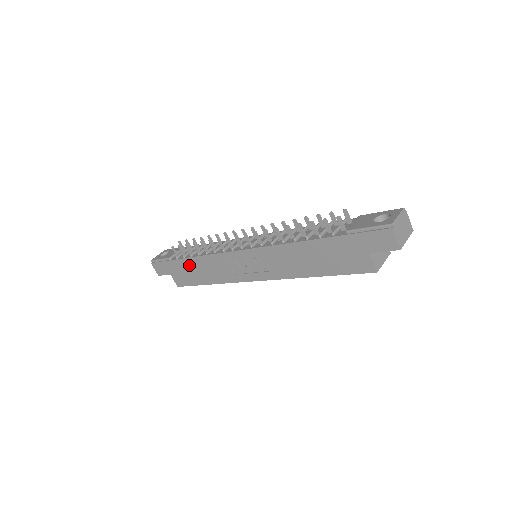
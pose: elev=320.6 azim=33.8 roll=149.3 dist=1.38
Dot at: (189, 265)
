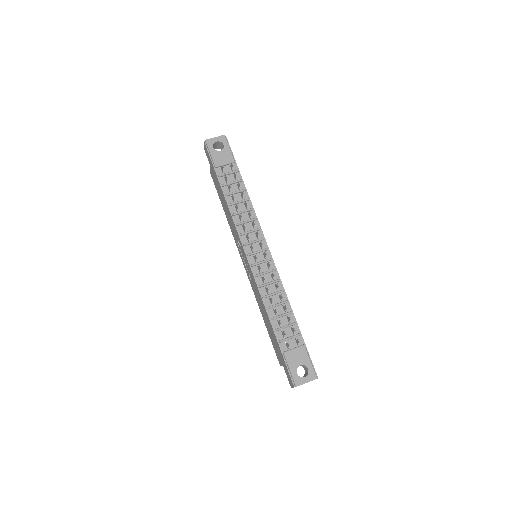
Dot at: (221, 192)
